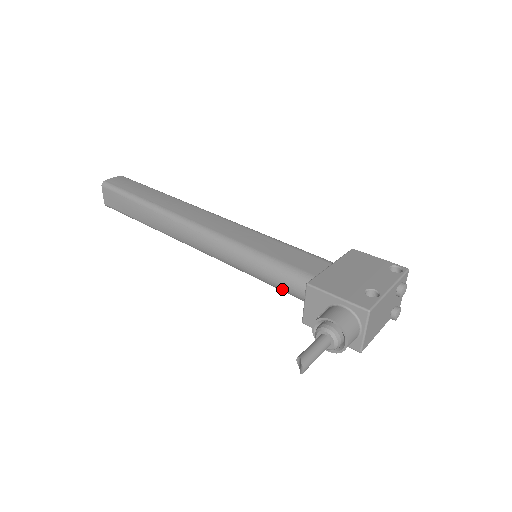
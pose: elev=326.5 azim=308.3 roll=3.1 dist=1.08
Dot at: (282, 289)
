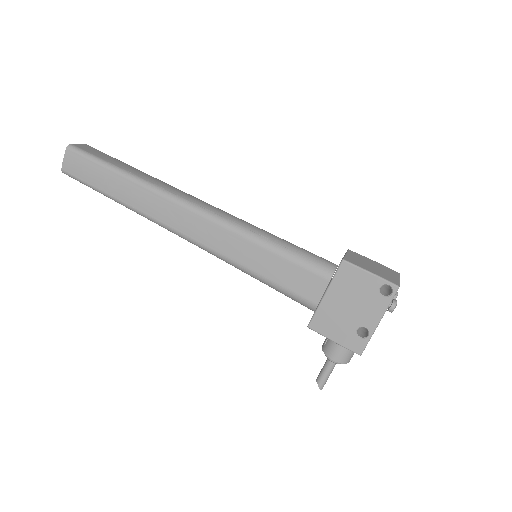
Dot at: occluded
